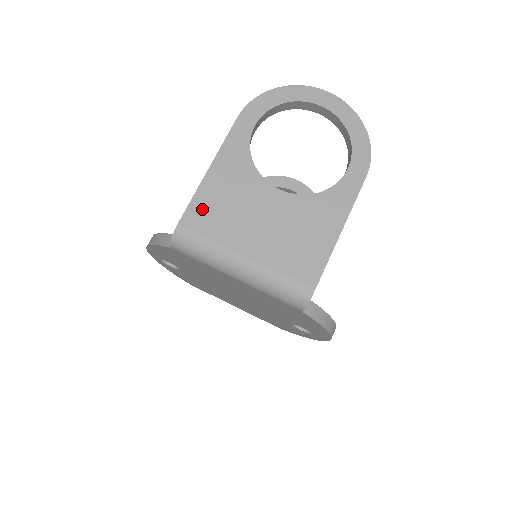
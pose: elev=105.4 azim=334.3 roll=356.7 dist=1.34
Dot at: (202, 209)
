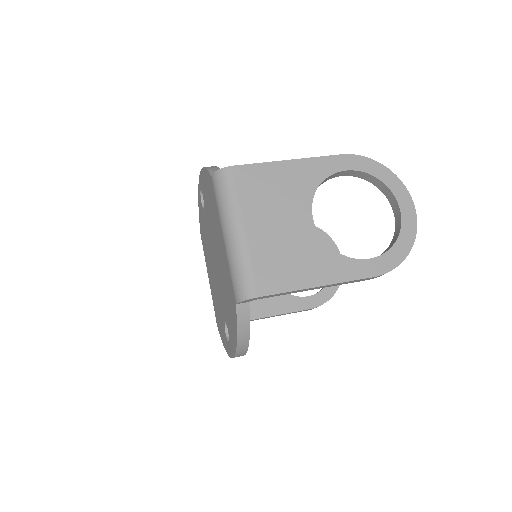
Dot at: (255, 175)
